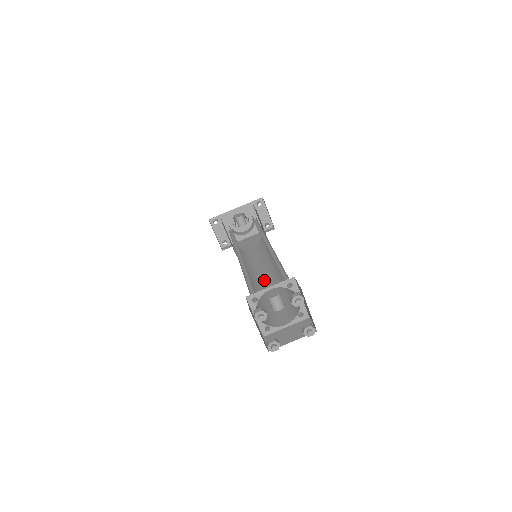
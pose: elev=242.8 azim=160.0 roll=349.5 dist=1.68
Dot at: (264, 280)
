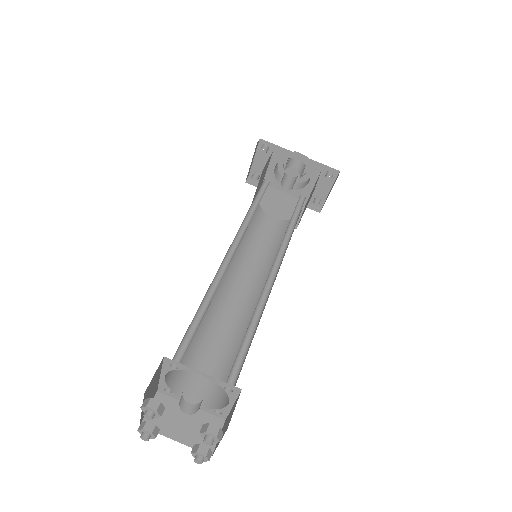
Dot at: (238, 292)
